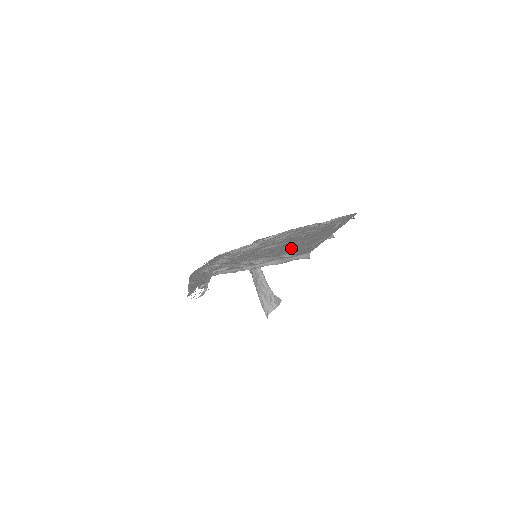
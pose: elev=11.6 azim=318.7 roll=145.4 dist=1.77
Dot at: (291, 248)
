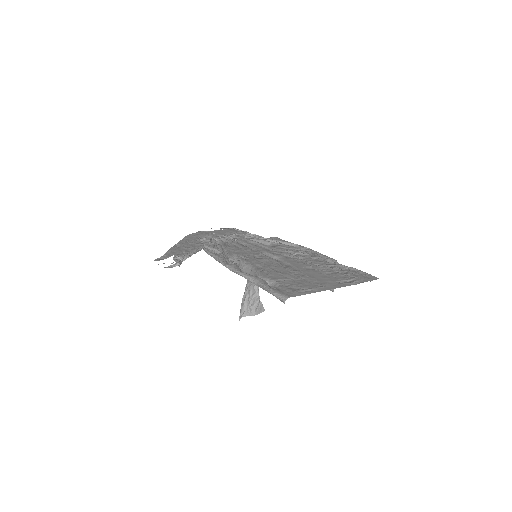
Dot at: (282, 275)
